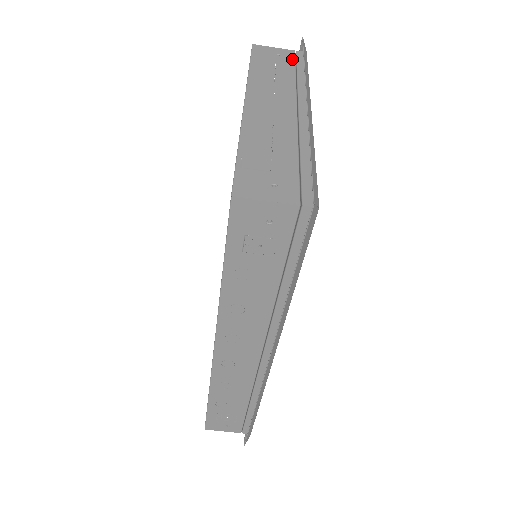
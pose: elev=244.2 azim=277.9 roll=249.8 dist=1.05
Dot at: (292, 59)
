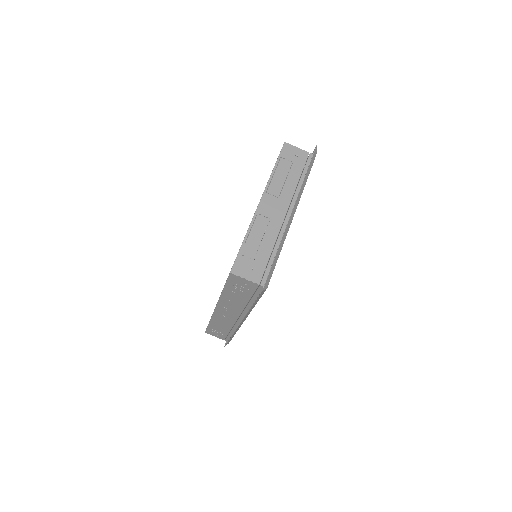
Dot at: (304, 162)
